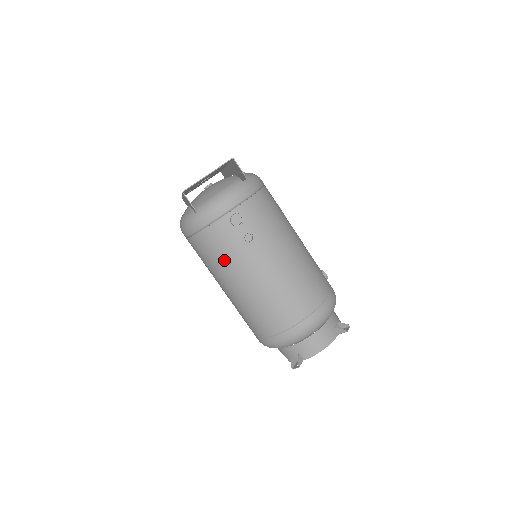
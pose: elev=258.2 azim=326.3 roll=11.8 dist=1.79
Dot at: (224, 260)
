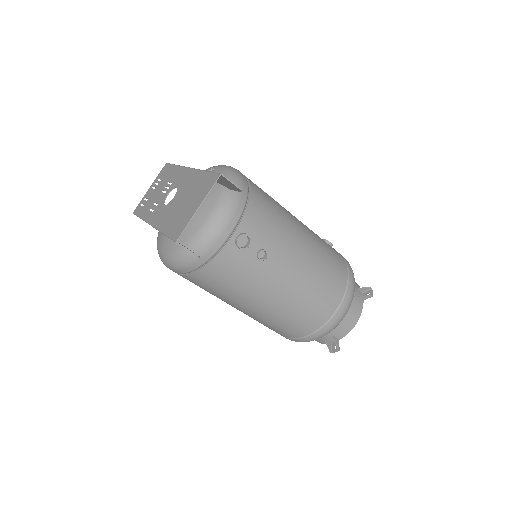
Dot at: (238, 287)
